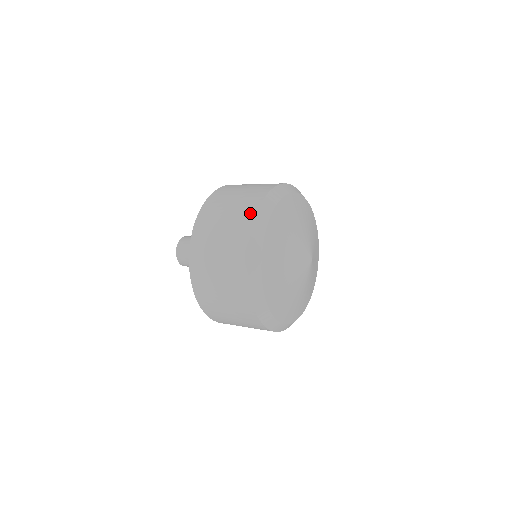
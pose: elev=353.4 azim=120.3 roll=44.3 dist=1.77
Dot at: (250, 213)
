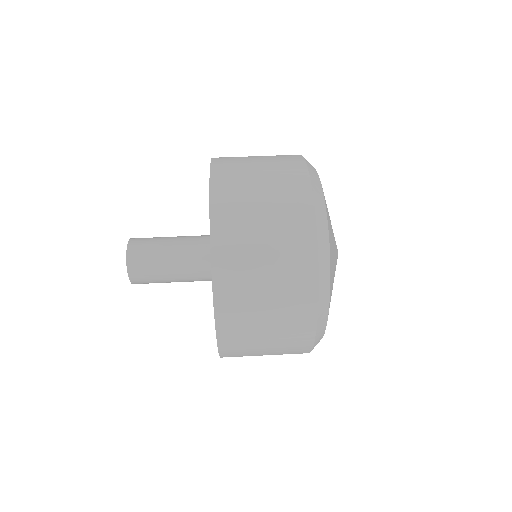
Dot at: (302, 190)
